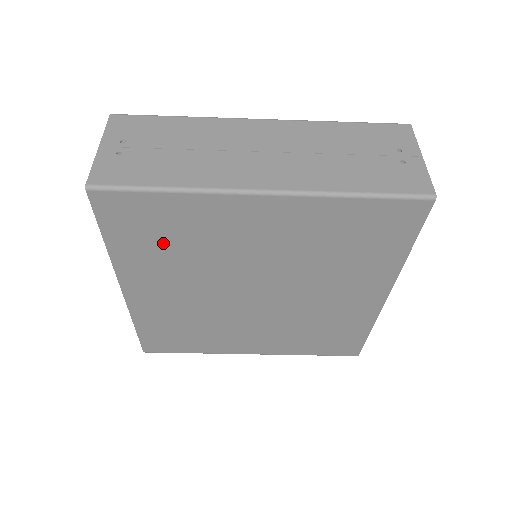
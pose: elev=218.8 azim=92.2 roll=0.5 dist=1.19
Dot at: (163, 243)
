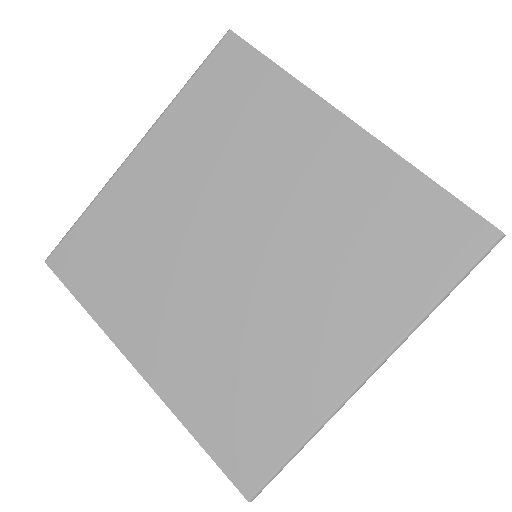
Dot at: (118, 265)
